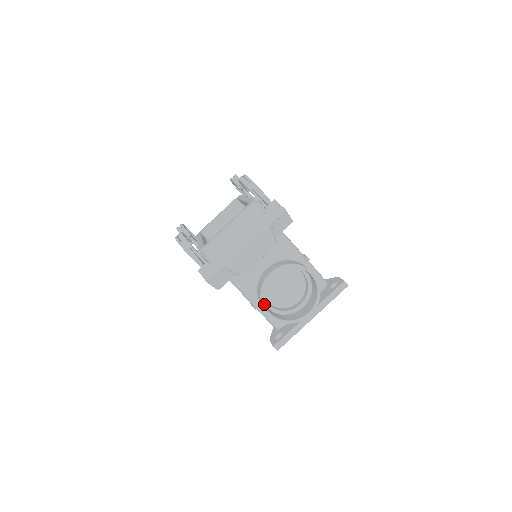
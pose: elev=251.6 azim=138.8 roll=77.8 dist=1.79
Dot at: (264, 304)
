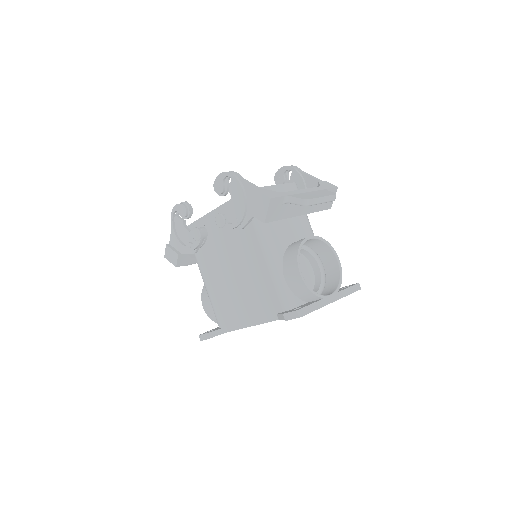
Dot at: occluded
